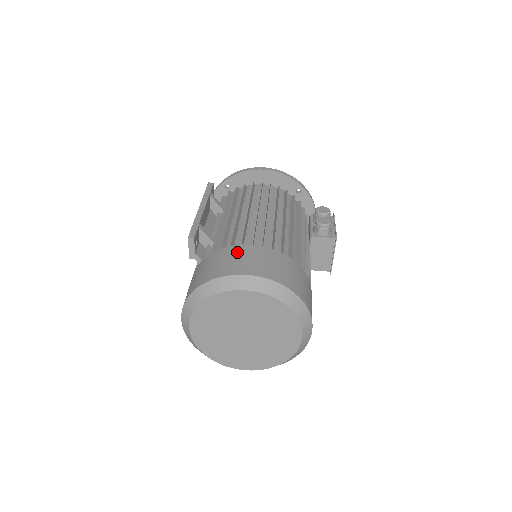
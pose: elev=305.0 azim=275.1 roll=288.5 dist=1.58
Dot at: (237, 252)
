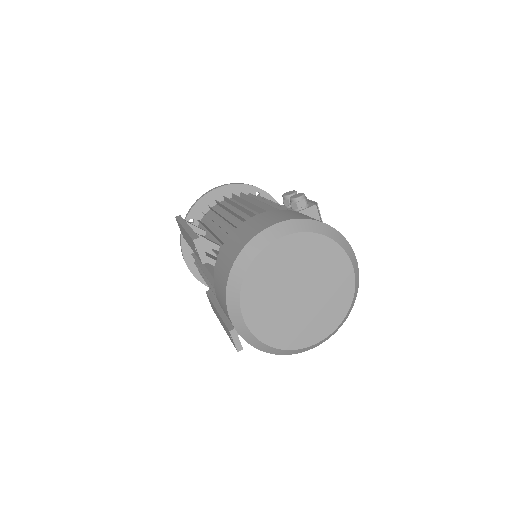
Dot at: (249, 223)
